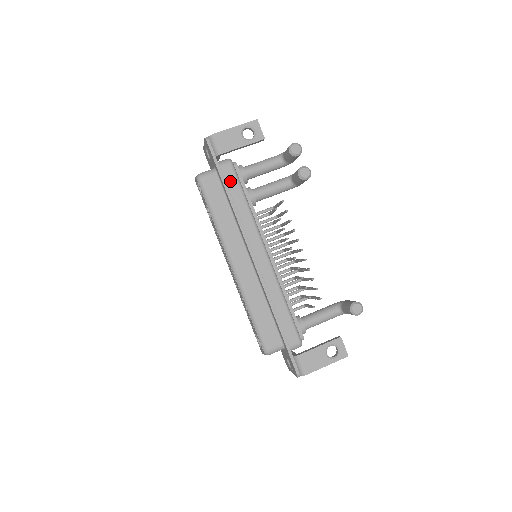
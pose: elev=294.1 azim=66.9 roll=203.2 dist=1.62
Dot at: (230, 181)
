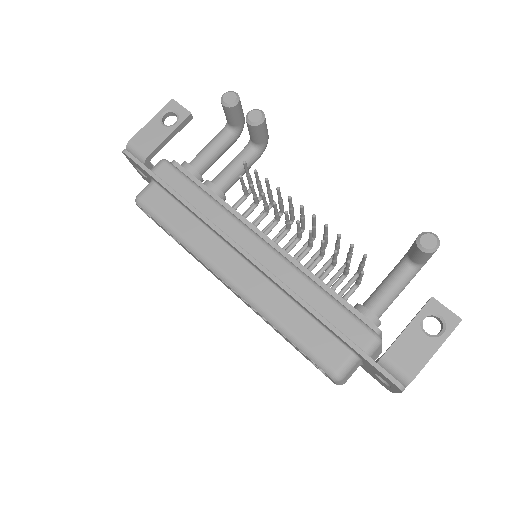
Dot at: (173, 181)
